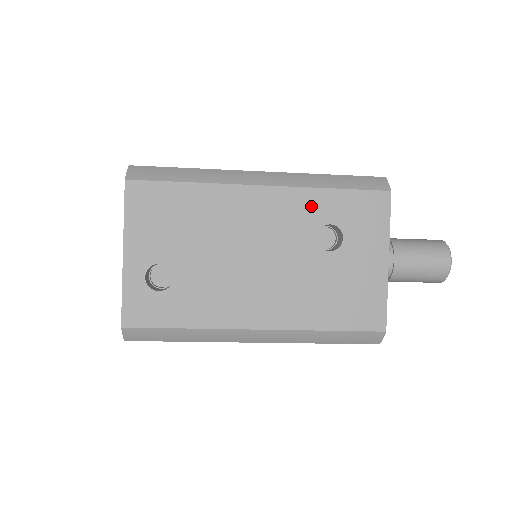
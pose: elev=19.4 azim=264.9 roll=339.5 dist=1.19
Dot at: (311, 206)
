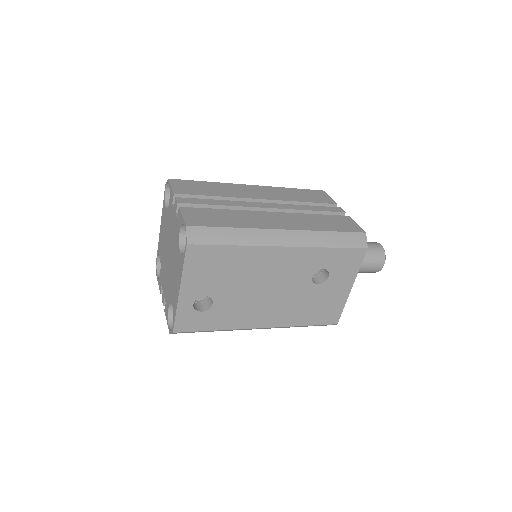
Dot at: (314, 259)
